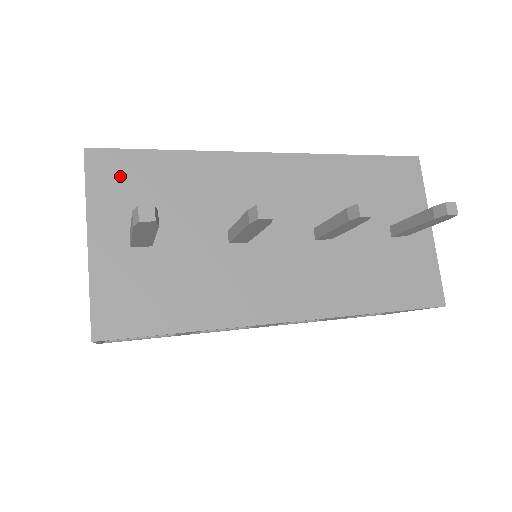
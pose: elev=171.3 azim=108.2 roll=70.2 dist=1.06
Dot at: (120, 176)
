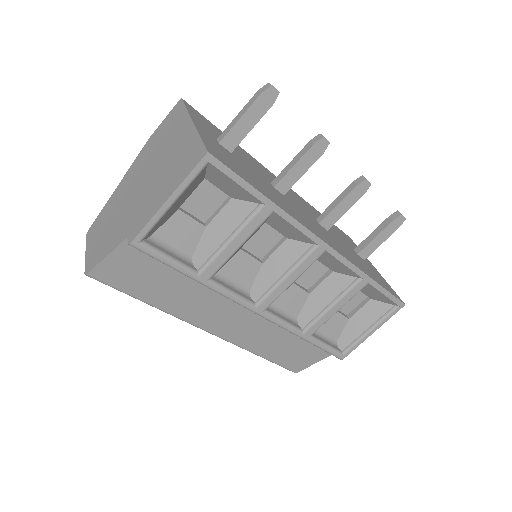
Dot at: (204, 120)
